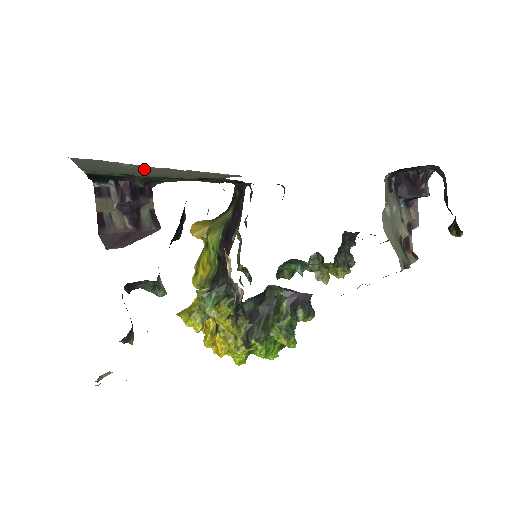
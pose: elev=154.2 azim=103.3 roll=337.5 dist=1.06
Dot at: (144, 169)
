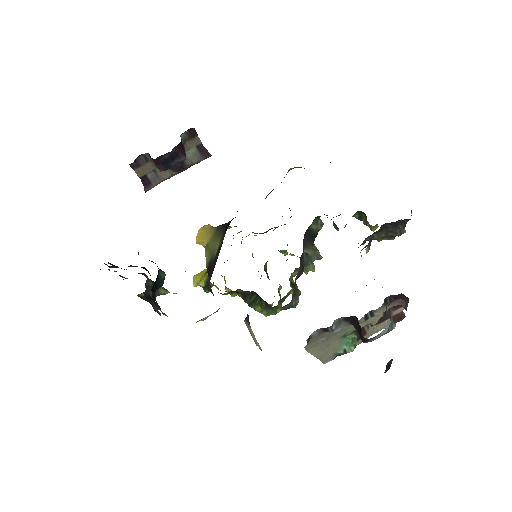
Dot at: occluded
